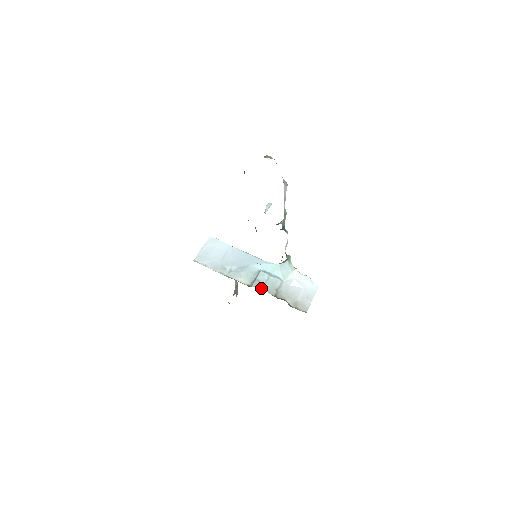
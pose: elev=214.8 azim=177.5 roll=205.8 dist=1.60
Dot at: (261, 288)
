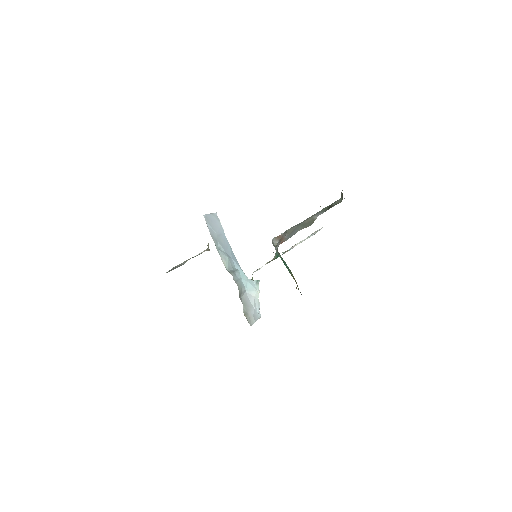
Dot at: (235, 280)
